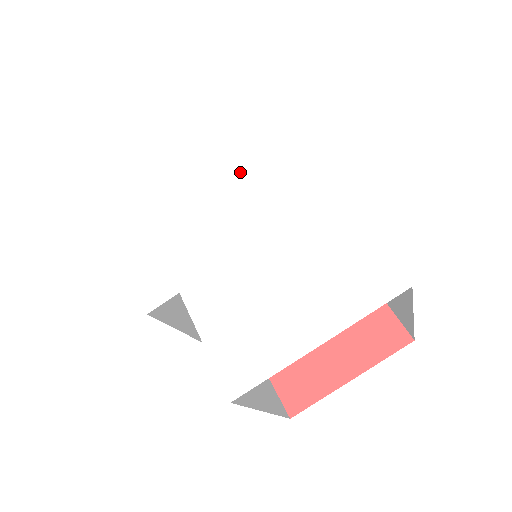
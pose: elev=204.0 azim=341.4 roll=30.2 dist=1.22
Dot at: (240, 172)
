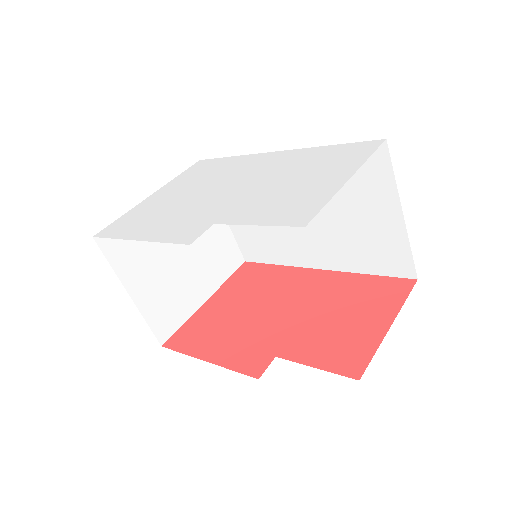
Dot at: (225, 176)
